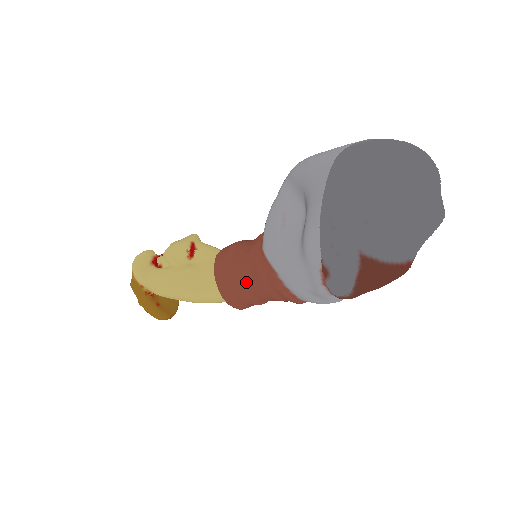
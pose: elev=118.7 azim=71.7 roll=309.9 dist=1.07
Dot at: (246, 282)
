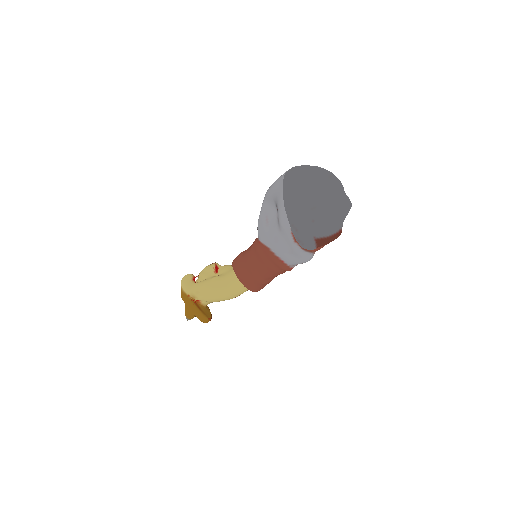
Dot at: (253, 265)
